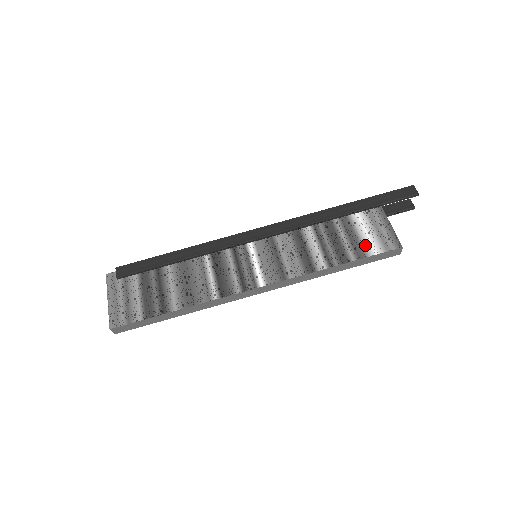
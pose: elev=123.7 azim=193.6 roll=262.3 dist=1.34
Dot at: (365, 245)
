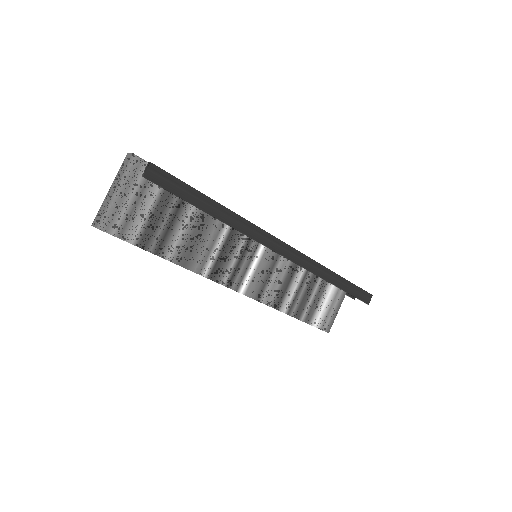
Dot at: (316, 314)
